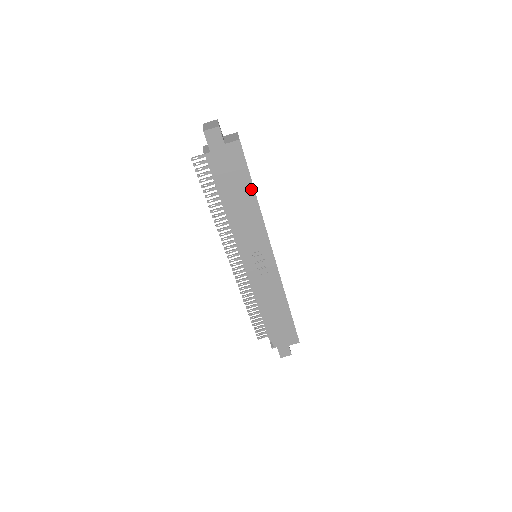
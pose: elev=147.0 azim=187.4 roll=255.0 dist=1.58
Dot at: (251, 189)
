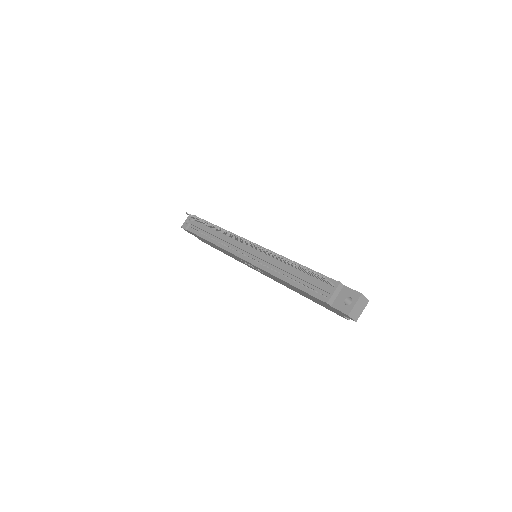
Dot at: occluded
